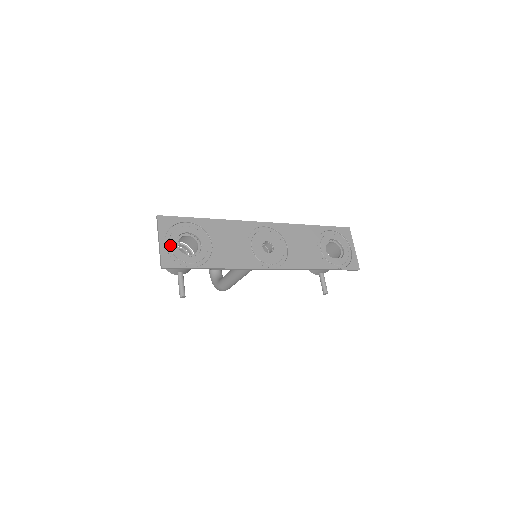
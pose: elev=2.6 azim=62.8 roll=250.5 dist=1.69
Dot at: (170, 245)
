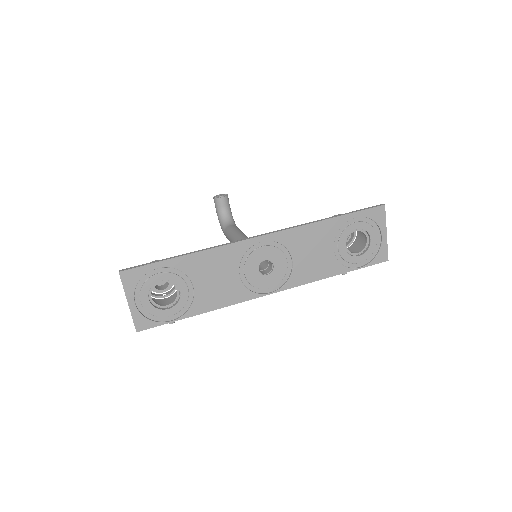
Dot at: (142, 303)
